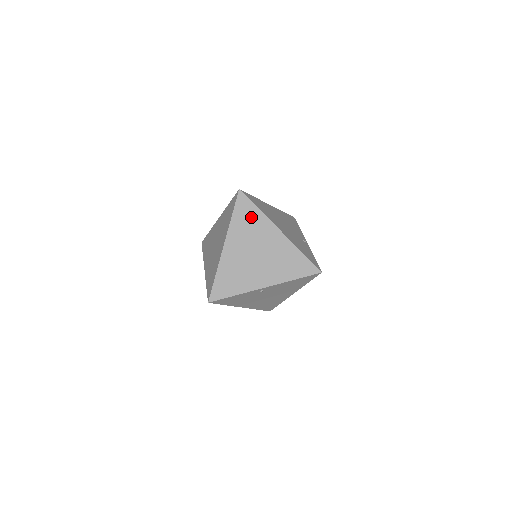
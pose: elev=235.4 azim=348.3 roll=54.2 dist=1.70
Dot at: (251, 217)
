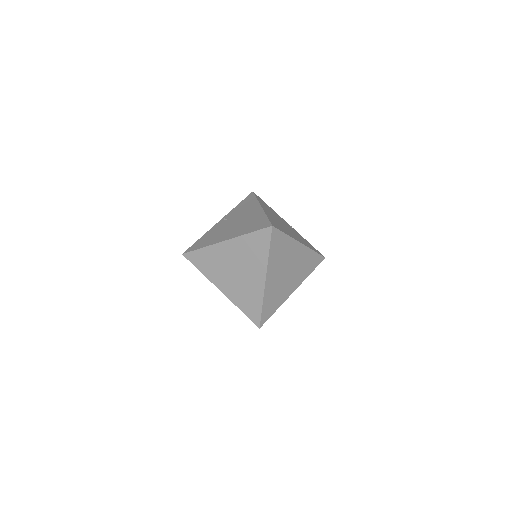
Dot at: (282, 245)
